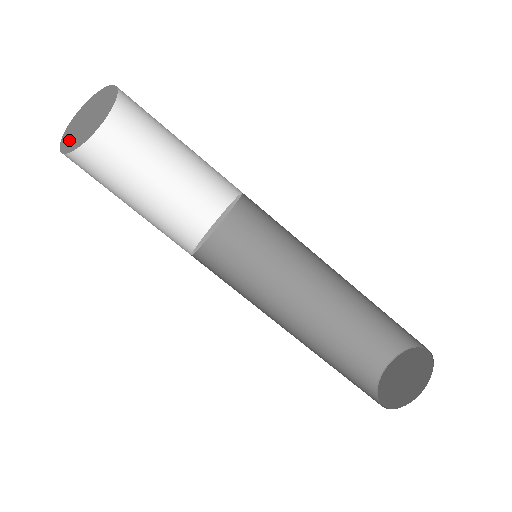
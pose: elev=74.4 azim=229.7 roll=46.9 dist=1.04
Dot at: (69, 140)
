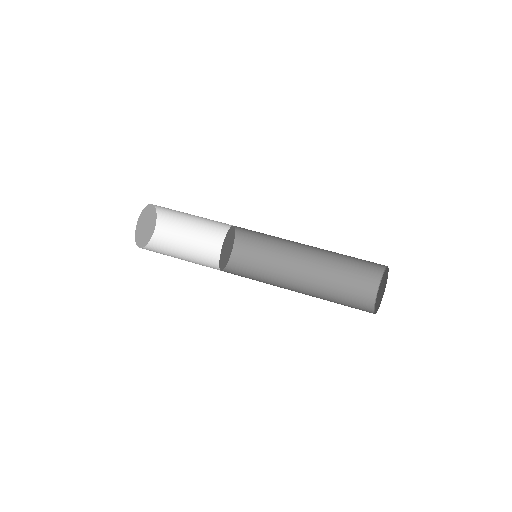
Dot at: (138, 231)
